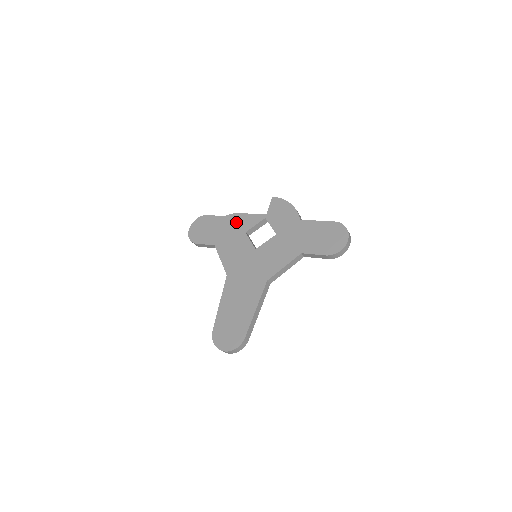
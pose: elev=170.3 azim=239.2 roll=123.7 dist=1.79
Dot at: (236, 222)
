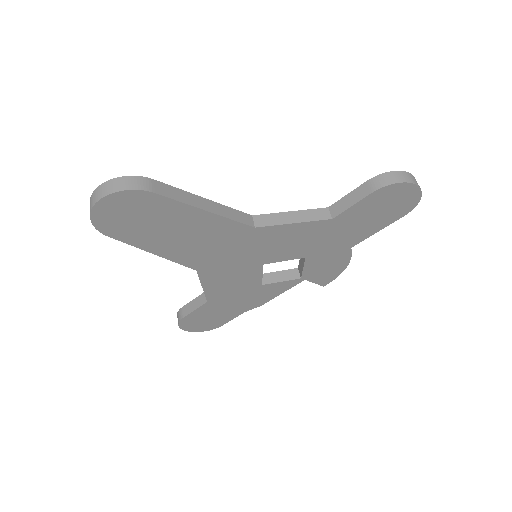
Dot at: occluded
